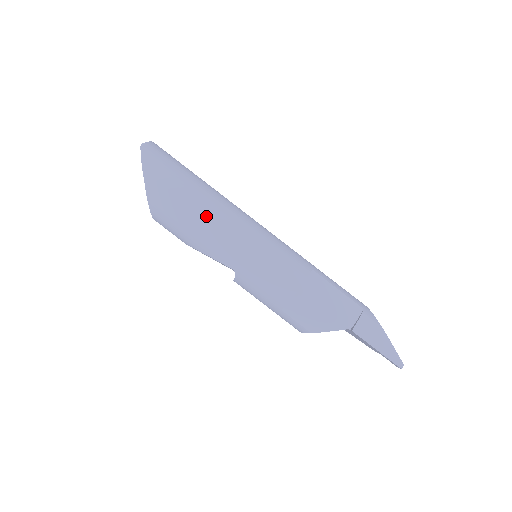
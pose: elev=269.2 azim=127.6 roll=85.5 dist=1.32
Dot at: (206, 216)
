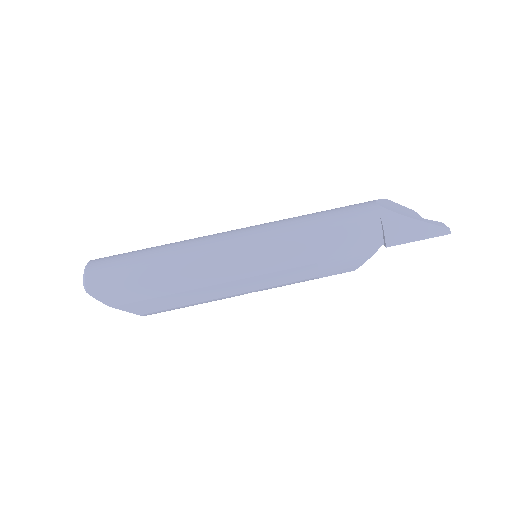
Dot at: (193, 287)
